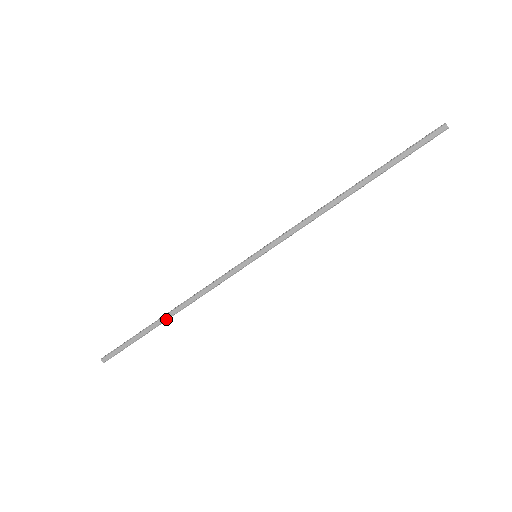
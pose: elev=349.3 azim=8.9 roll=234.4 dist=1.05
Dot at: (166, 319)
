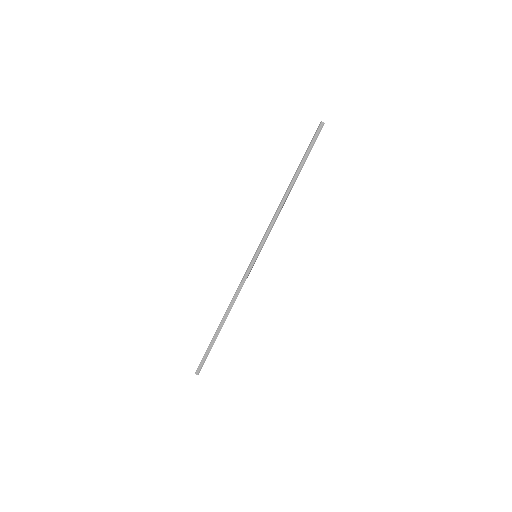
Dot at: (222, 325)
